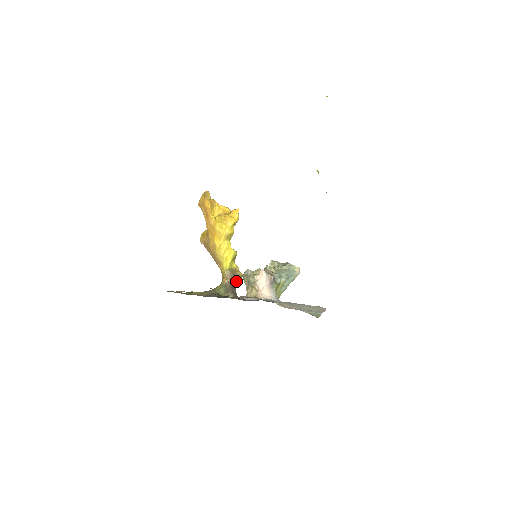
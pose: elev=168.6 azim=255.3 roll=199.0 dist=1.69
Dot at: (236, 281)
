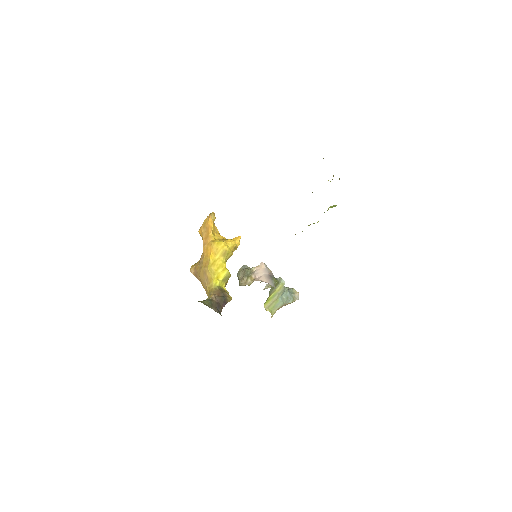
Dot at: (223, 301)
